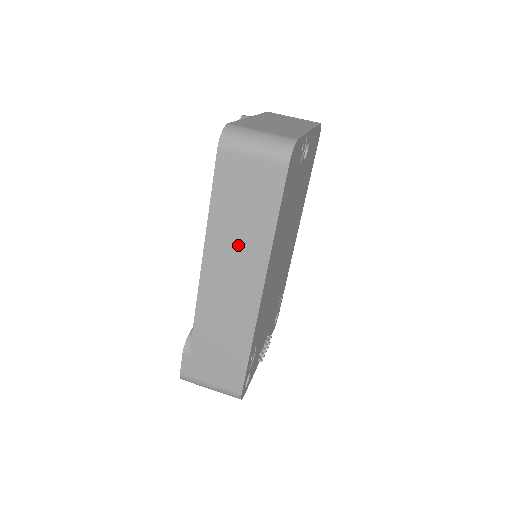
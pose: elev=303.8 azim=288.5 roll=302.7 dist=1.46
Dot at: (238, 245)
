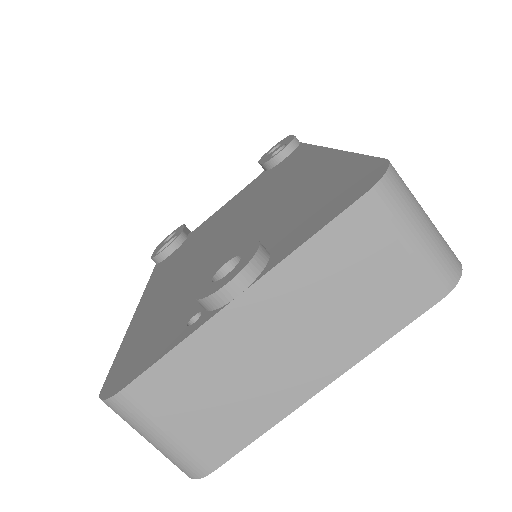
Dot at: occluded
